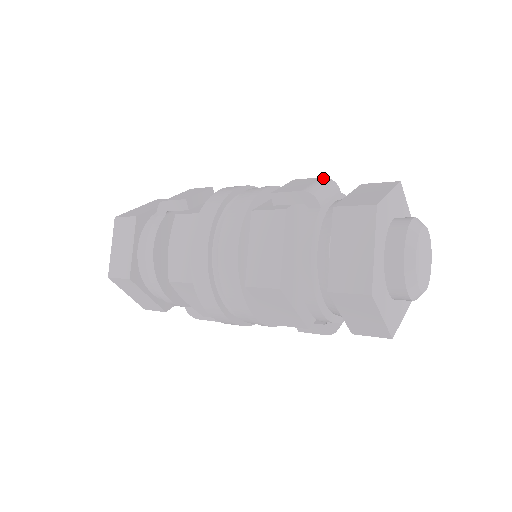
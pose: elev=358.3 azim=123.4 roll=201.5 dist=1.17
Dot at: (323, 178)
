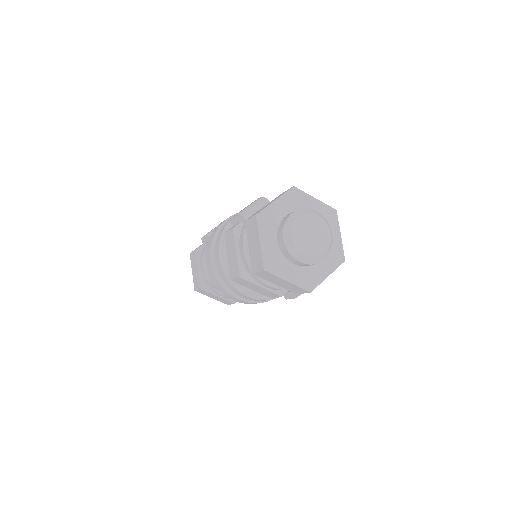
Dot at: (259, 198)
